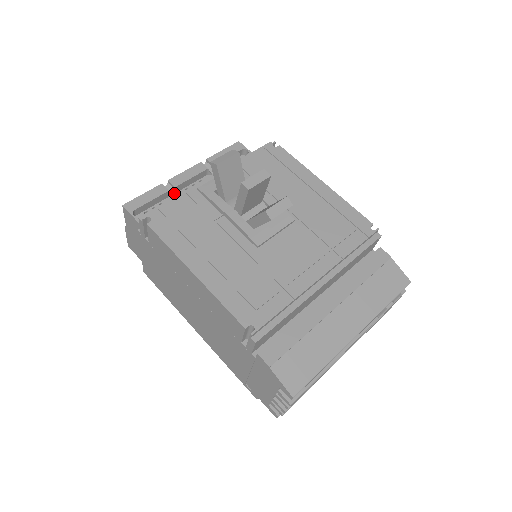
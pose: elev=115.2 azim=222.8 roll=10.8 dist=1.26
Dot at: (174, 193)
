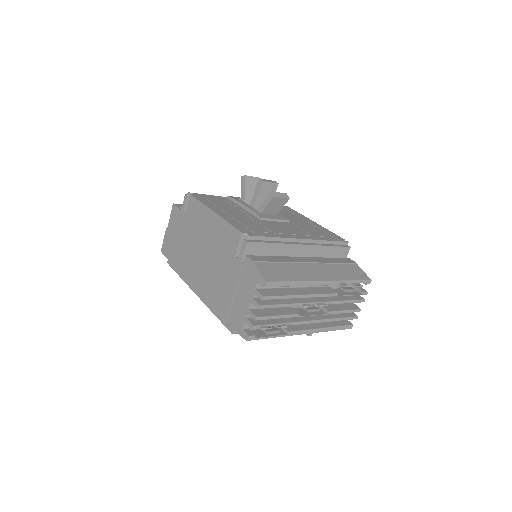
Dot at: occluded
